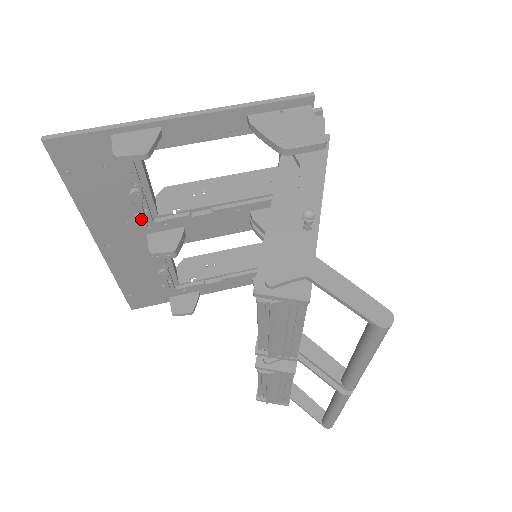
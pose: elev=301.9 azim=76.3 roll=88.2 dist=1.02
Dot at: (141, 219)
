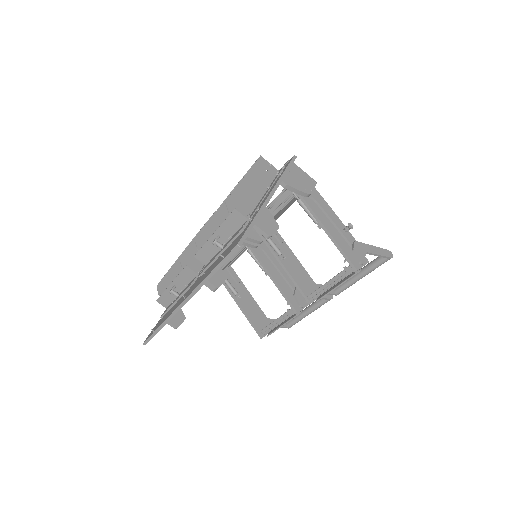
Dot at: occluded
